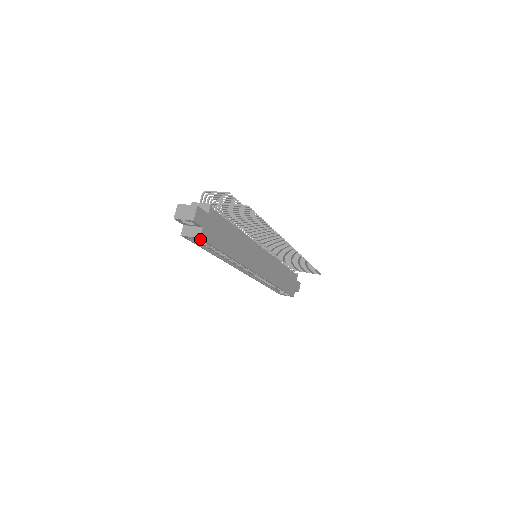
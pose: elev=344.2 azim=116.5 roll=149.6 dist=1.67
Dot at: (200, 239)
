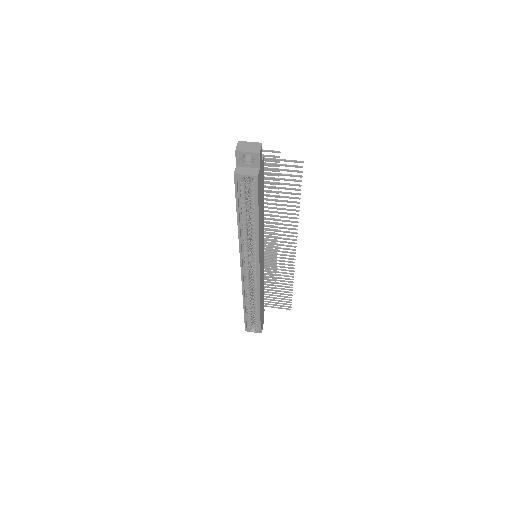
Dot at: (254, 181)
